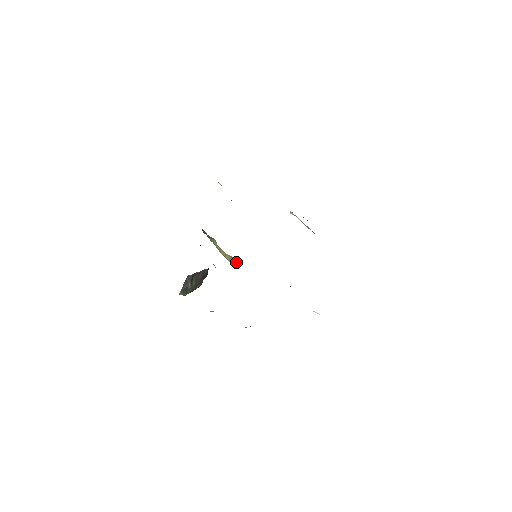
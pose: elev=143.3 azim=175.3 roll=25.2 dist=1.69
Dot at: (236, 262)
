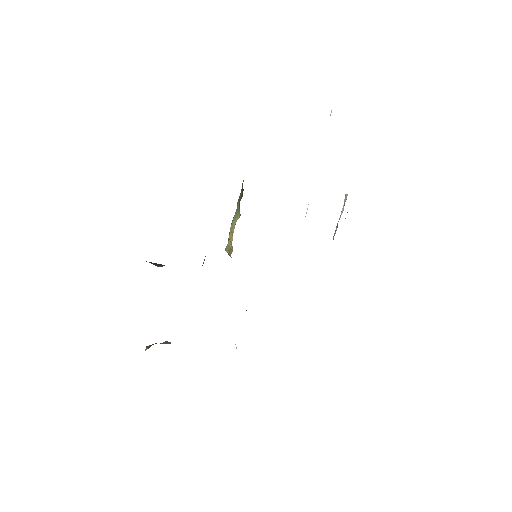
Dot at: occluded
